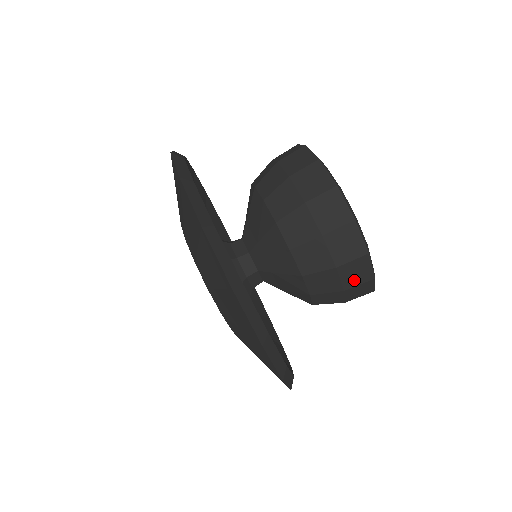
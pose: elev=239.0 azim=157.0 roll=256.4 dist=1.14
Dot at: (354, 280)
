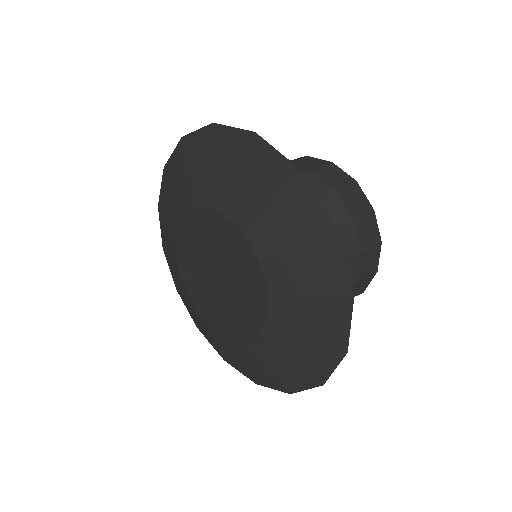
Dot at: occluded
